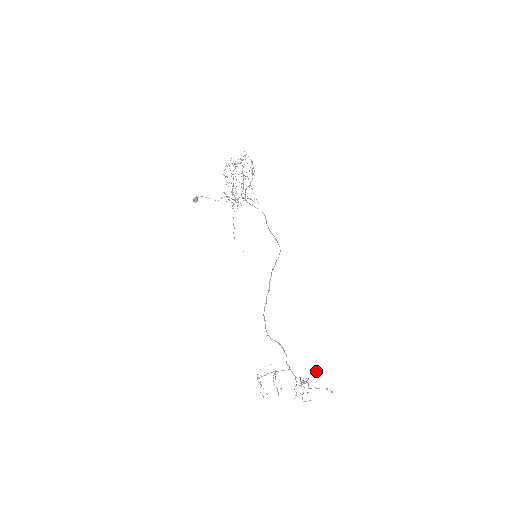
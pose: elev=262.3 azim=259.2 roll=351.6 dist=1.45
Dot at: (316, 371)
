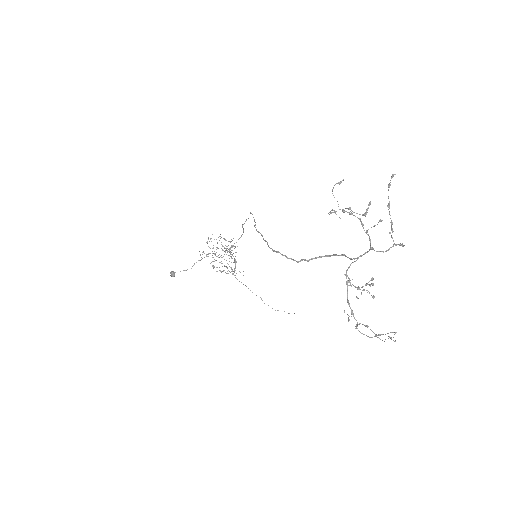
Dot at: (339, 183)
